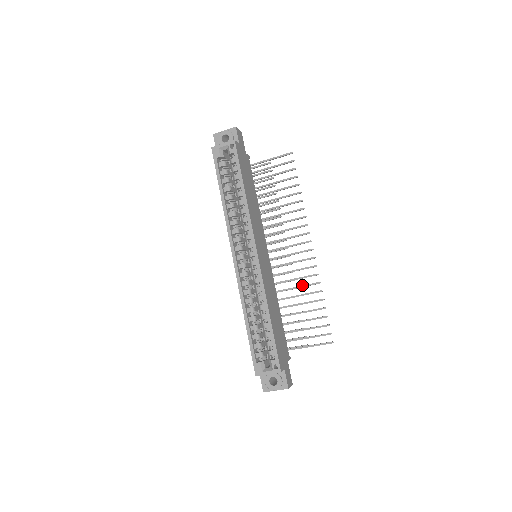
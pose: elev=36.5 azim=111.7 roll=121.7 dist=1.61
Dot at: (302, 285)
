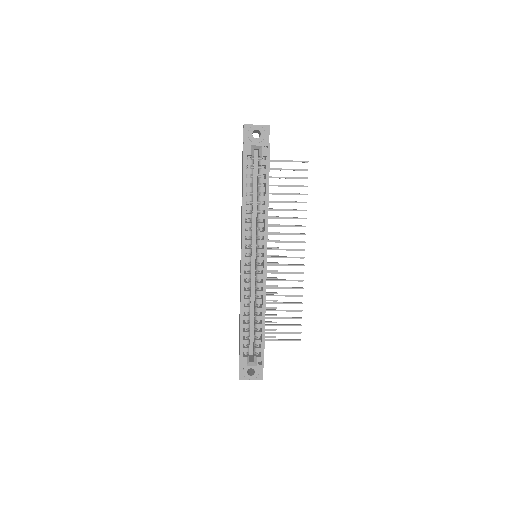
Dot at: (287, 287)
